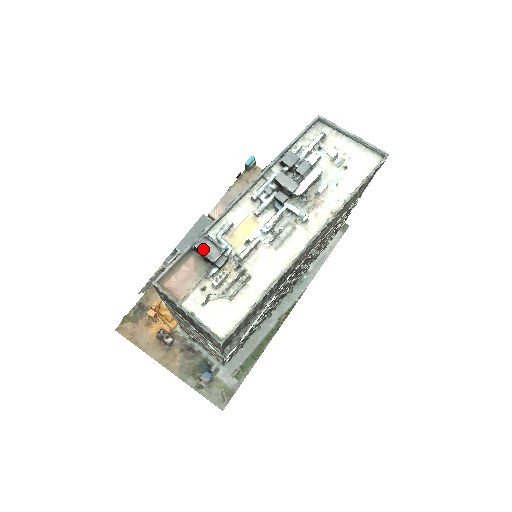
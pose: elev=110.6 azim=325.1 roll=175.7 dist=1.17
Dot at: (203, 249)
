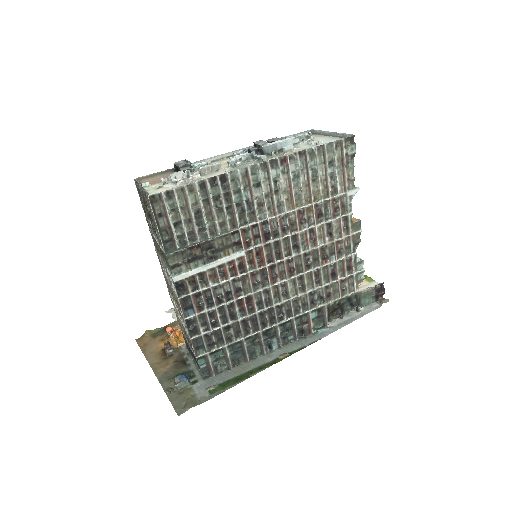
Dot at: (178, 163)
